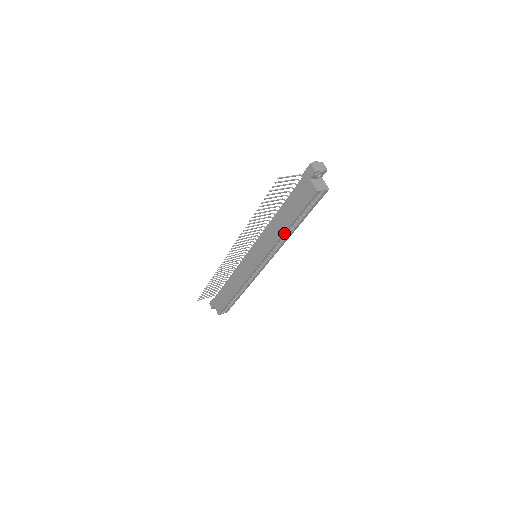
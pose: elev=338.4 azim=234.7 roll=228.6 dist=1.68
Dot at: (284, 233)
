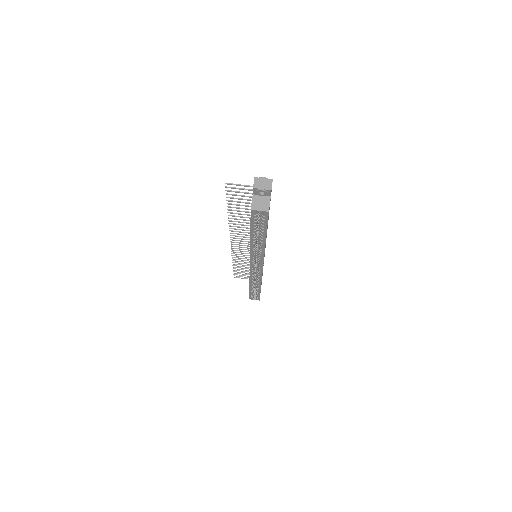
Dot at: (251, 242)
